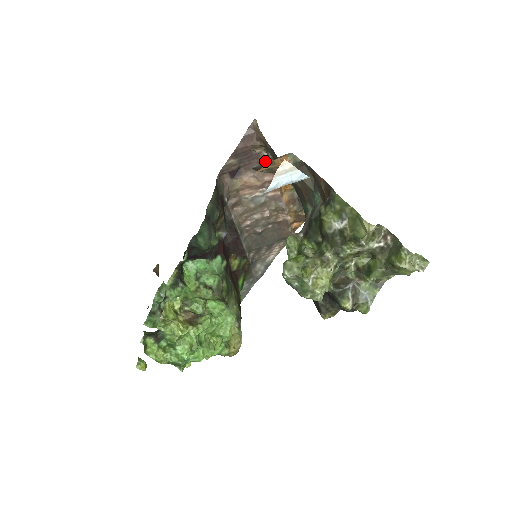
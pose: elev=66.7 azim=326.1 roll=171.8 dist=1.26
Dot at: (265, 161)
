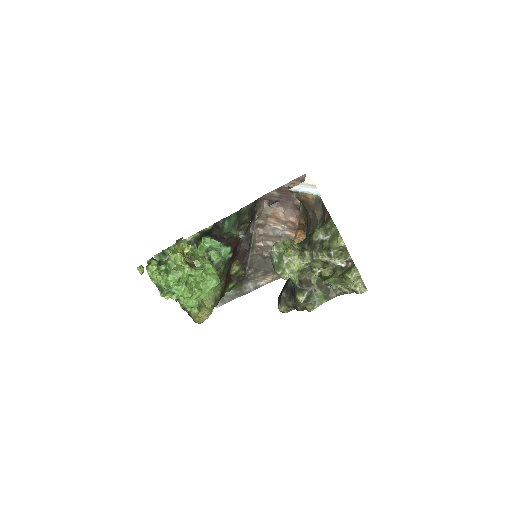
Dot at: (297, 206)
